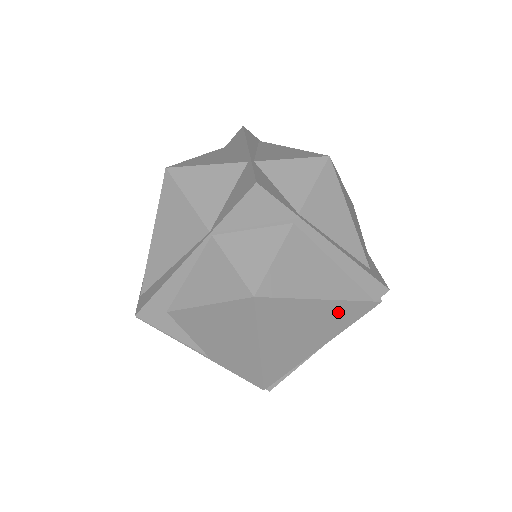
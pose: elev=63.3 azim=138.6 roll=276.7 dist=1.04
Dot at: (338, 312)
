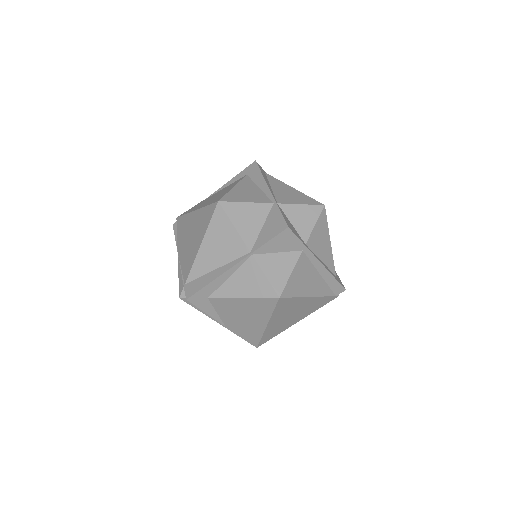
Dot at: (315, 303)
